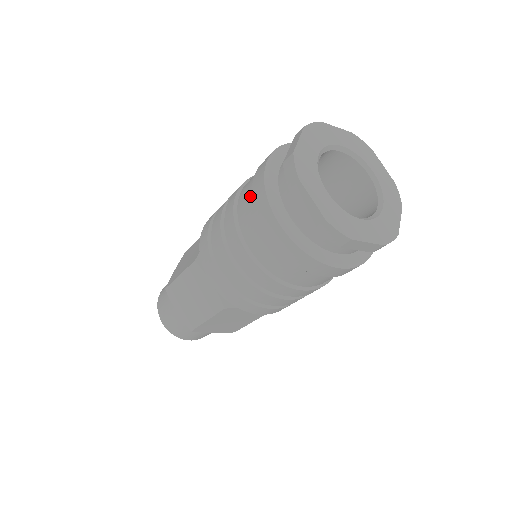
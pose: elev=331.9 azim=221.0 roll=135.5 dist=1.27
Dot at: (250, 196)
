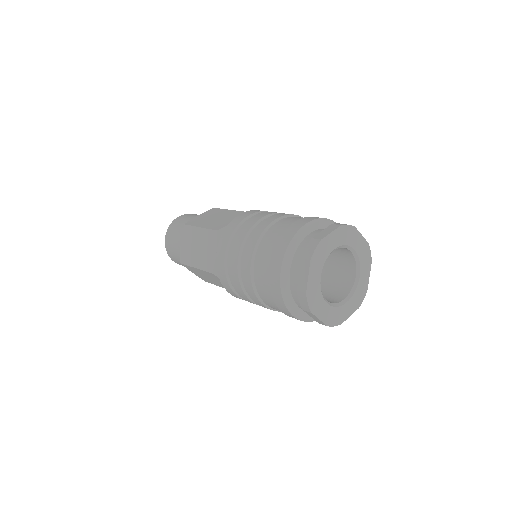
Dot at: (267, 285)
